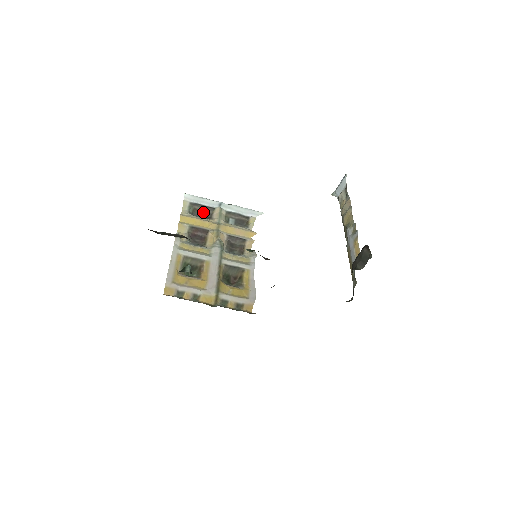
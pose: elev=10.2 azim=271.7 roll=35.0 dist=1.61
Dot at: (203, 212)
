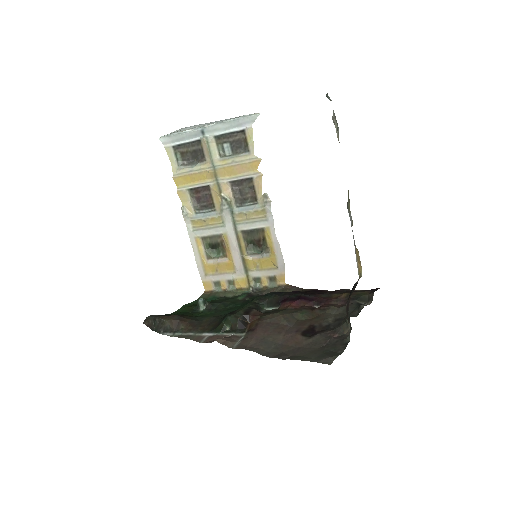
Dot at: (192, 151)
